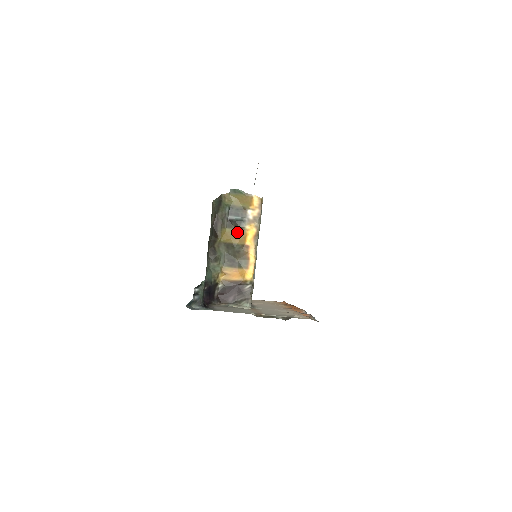
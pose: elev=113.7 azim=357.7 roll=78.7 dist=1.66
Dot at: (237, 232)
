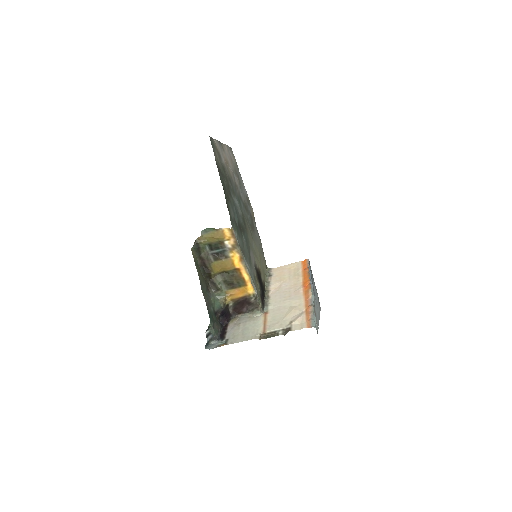
Dot at: (224, 262)
